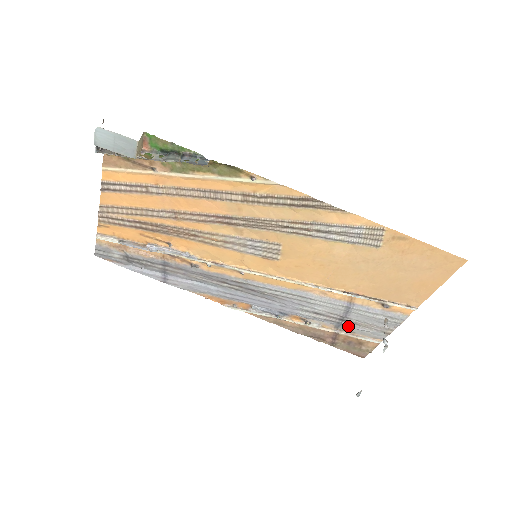
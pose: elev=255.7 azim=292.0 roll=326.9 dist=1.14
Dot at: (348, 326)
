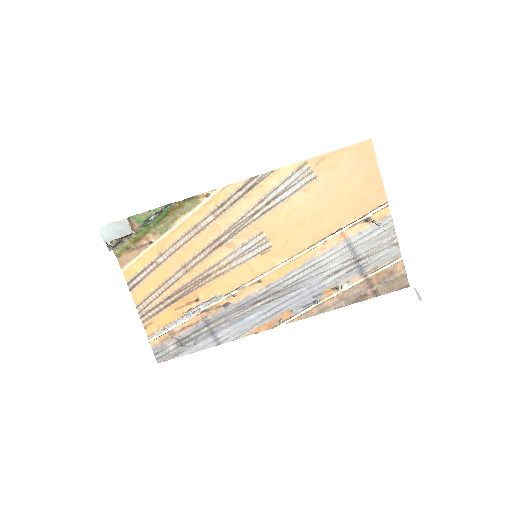
Dot at: (367, 264)
